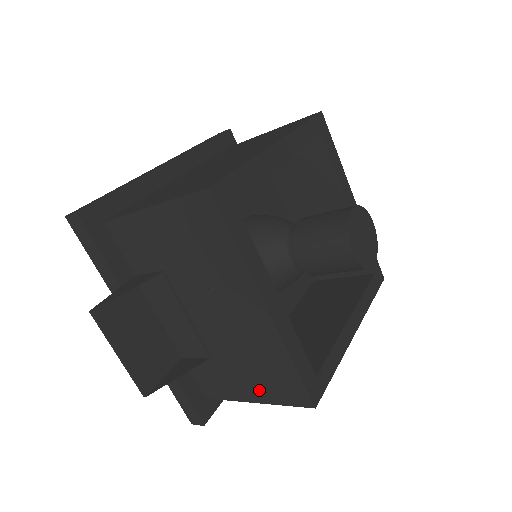
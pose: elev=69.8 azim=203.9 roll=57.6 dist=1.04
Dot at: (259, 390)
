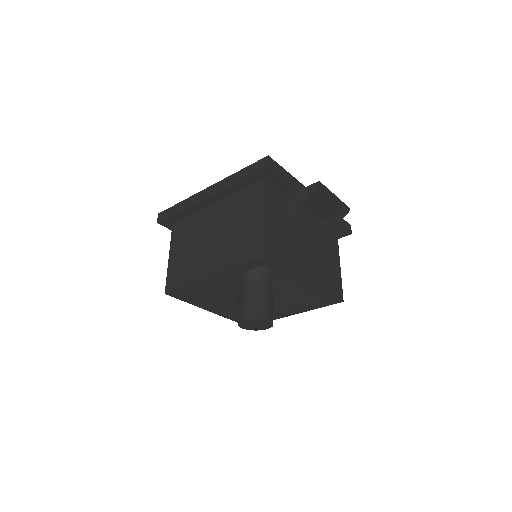
Dot at: occluded
